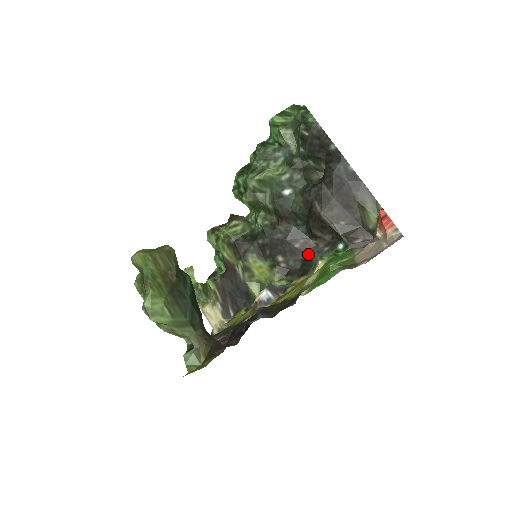
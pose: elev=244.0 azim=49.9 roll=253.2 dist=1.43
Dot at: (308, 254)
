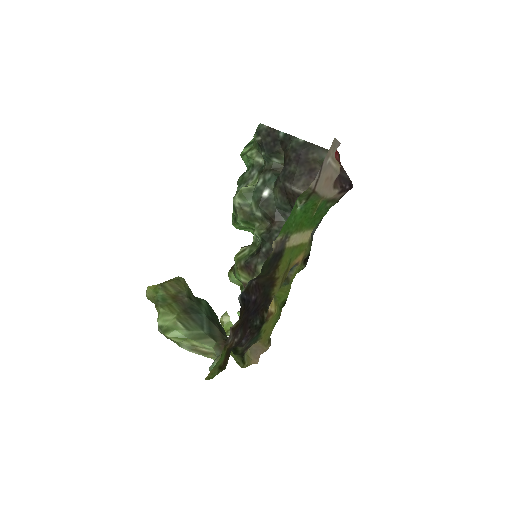
Dot at: occluded
